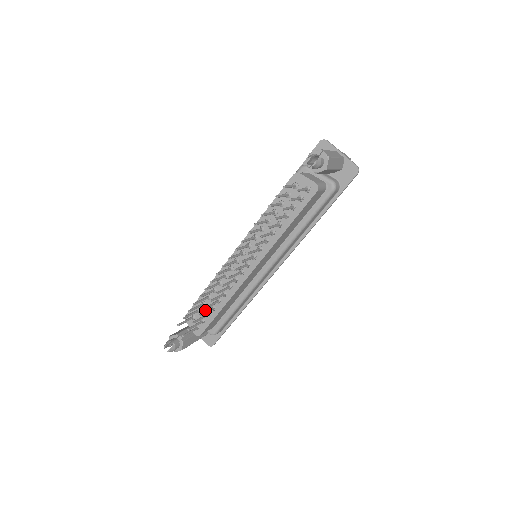
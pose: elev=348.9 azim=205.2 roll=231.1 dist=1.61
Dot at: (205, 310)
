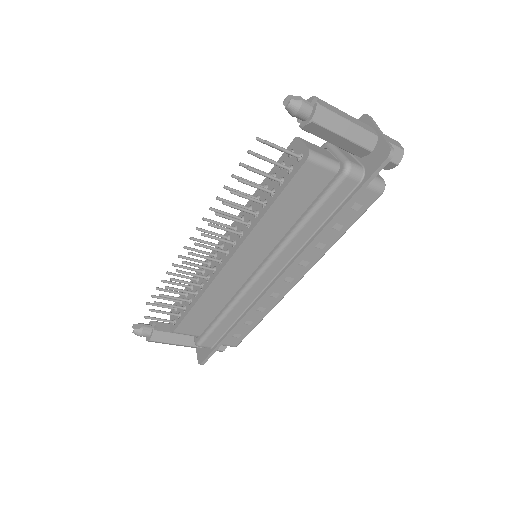
Dot at: (185, 302)
